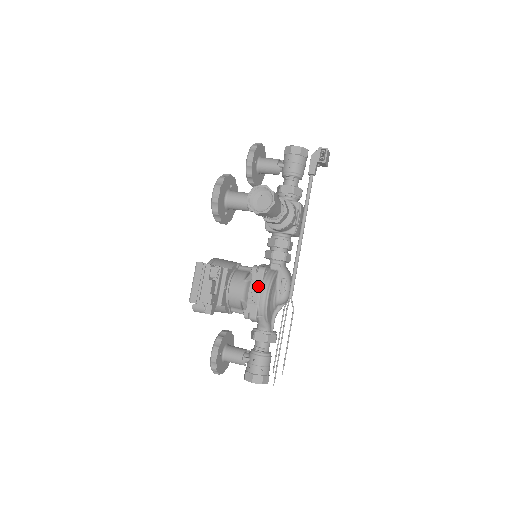
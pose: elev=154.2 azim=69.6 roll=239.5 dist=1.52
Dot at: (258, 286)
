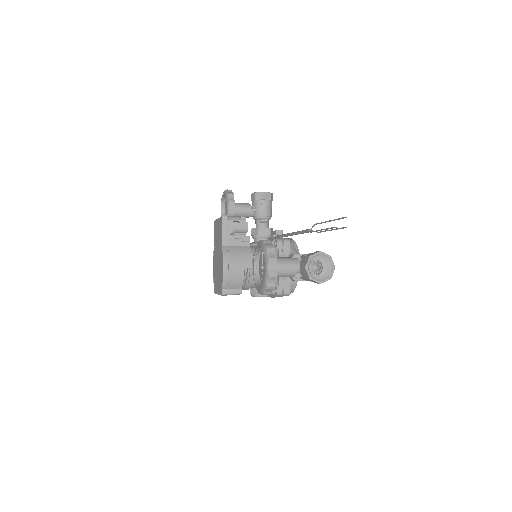
Dot at: occluded
